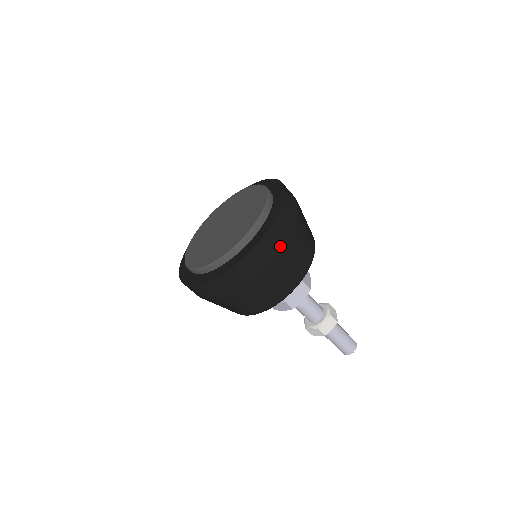
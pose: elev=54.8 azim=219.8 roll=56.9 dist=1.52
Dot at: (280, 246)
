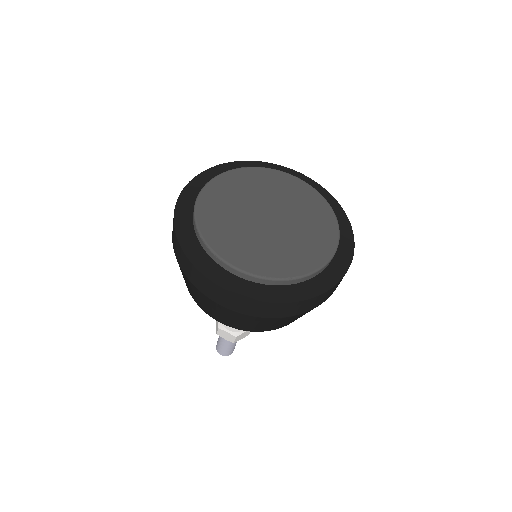
Dot at: (332, 293)
